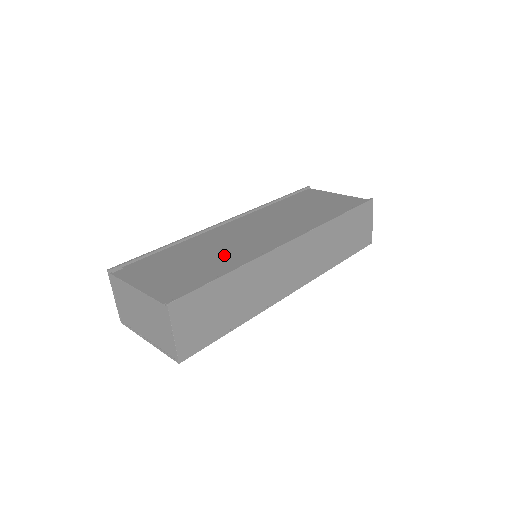
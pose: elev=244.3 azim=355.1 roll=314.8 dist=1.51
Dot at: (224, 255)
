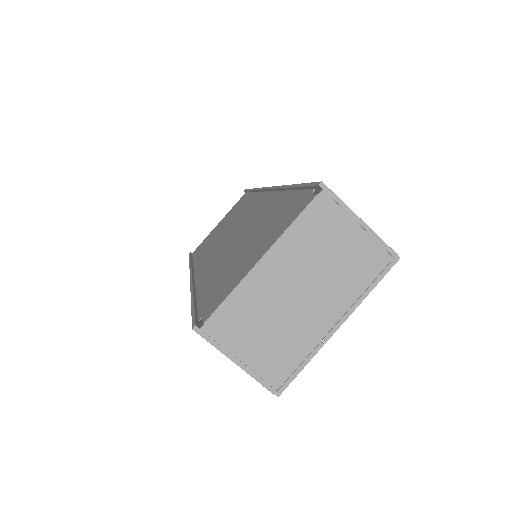
Dot at: (254, 224)
